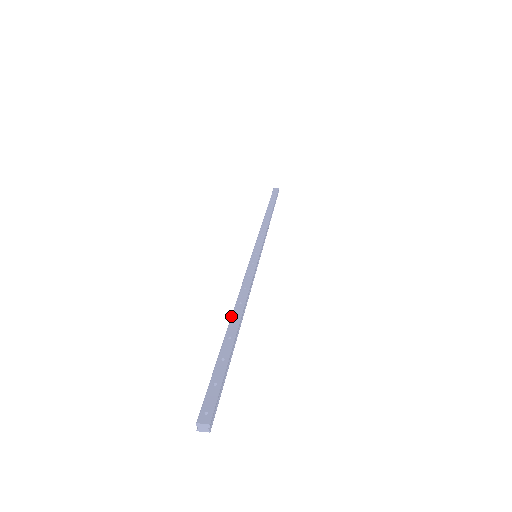
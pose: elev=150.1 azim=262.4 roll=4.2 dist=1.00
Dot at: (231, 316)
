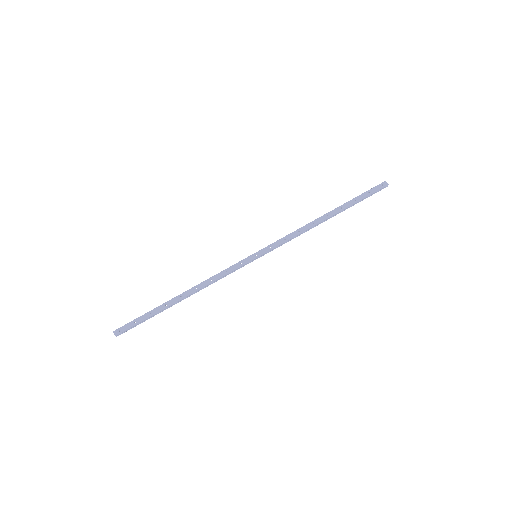
Dot at: (183, 293)
